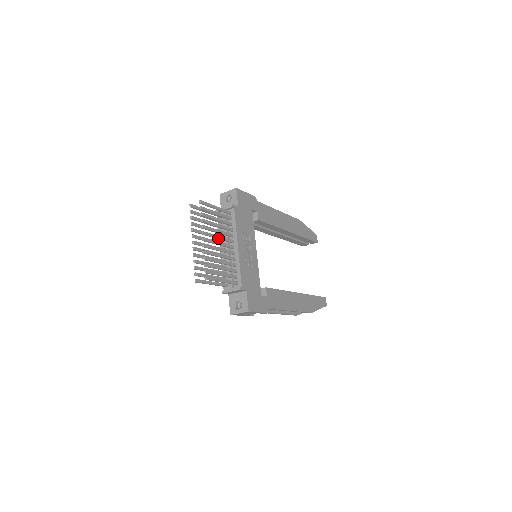
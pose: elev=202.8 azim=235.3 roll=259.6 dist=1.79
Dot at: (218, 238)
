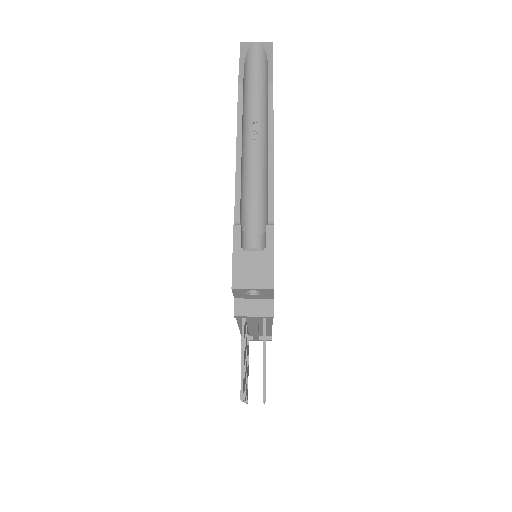
Dot at: occluded
